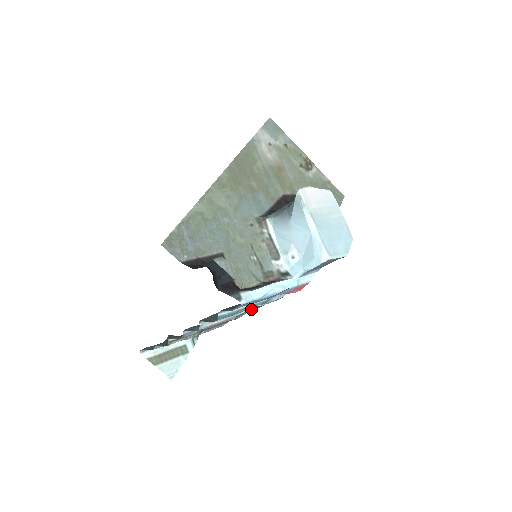
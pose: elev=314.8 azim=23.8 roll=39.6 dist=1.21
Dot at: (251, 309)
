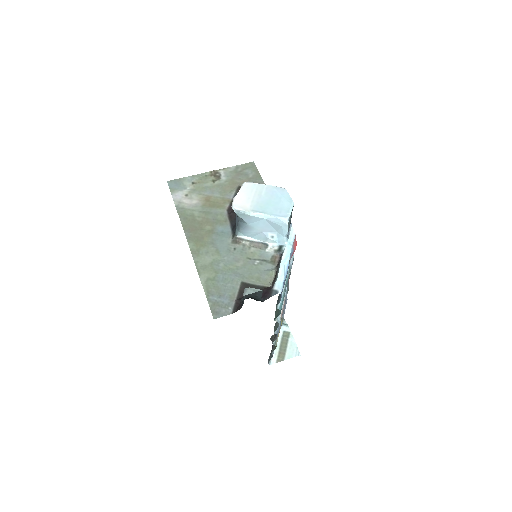
Dot at: (288, 279)
